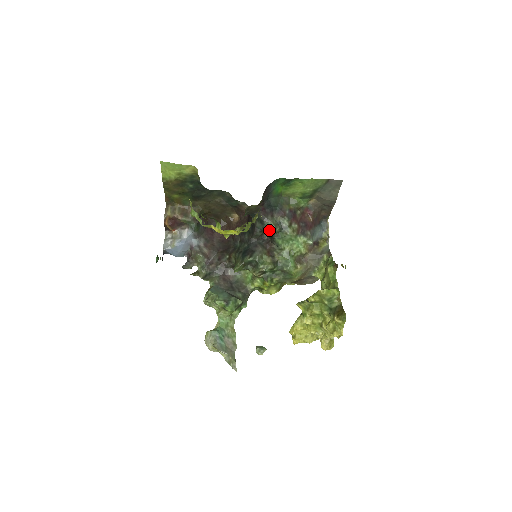
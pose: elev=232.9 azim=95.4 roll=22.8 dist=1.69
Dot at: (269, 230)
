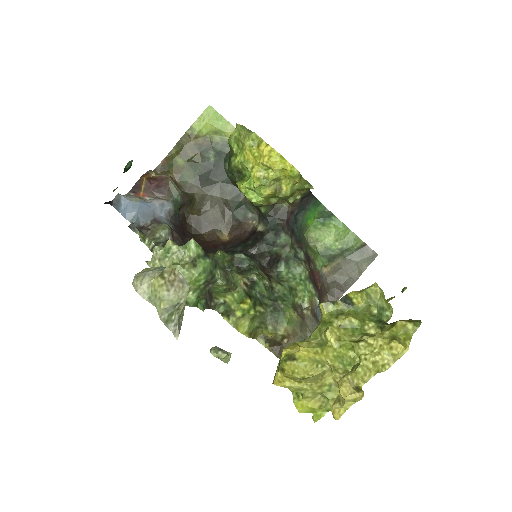
Dot at: (281, 246)
